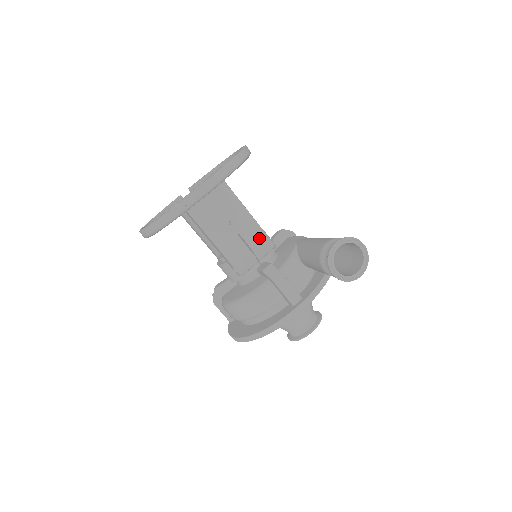
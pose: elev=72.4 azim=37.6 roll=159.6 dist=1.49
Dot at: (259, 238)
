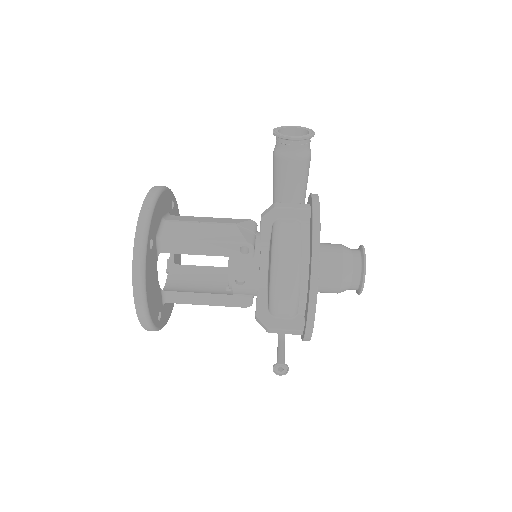
Dot at: (236, 221)
